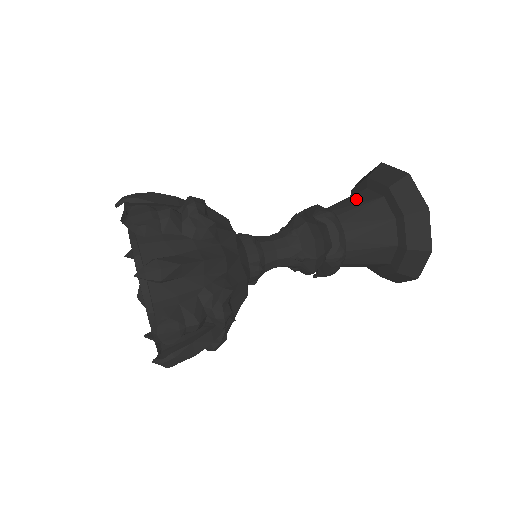
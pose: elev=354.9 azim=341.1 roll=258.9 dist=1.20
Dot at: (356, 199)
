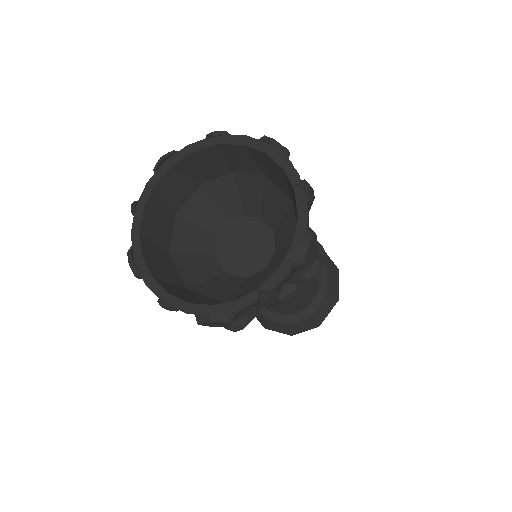
Dot at: occluded
